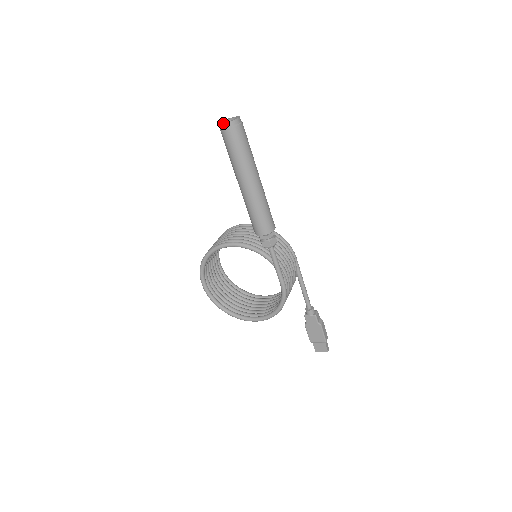
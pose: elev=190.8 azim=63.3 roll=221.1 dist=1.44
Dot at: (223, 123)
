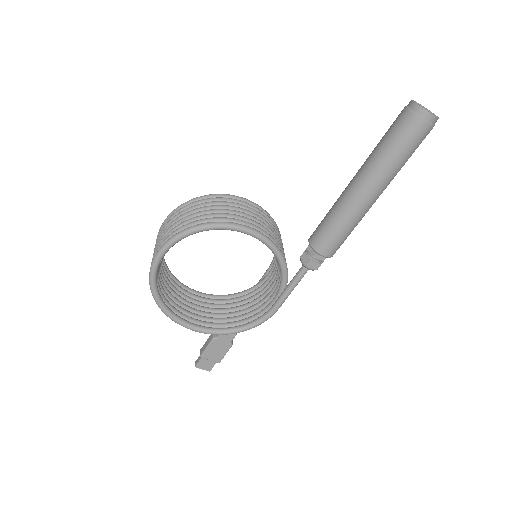
Dot at: occluded
